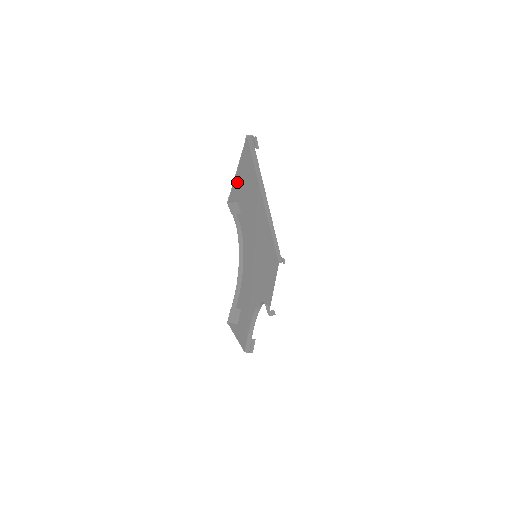
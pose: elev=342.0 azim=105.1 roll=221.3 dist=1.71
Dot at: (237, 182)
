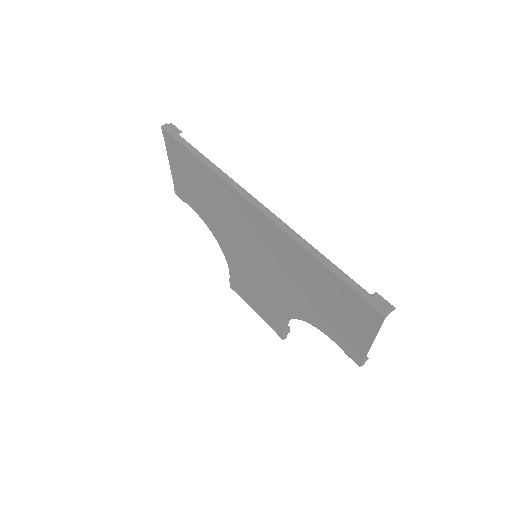
Dot at: (359, 342)
